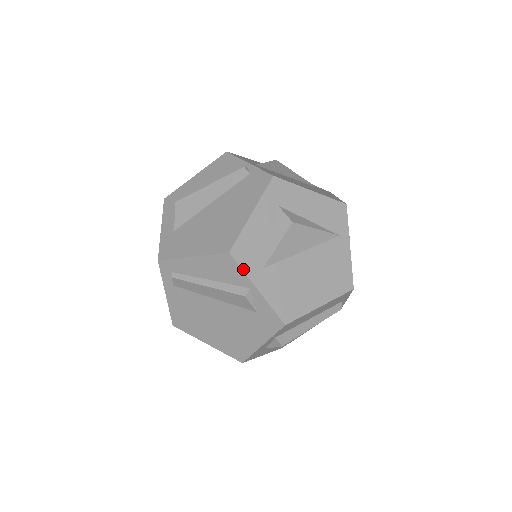
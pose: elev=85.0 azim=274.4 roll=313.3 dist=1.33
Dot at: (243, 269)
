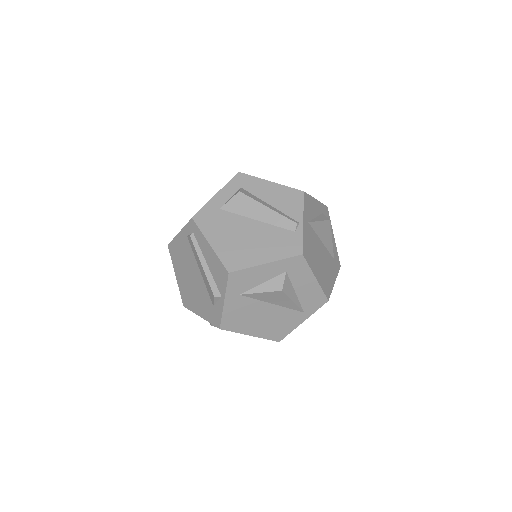
Dot at: (227, 287)
